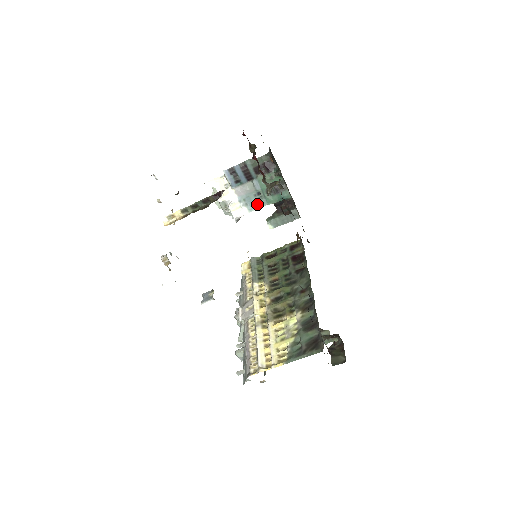
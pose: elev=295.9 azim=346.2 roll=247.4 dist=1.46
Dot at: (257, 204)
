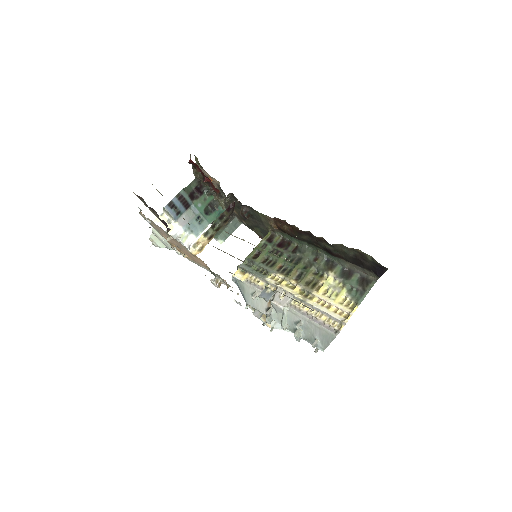
Dot at: (201, 227)
